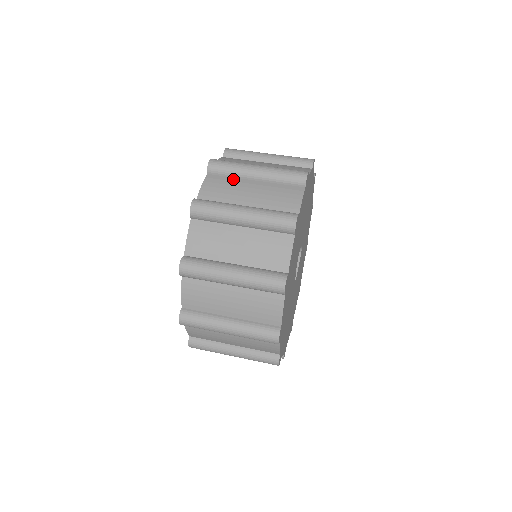
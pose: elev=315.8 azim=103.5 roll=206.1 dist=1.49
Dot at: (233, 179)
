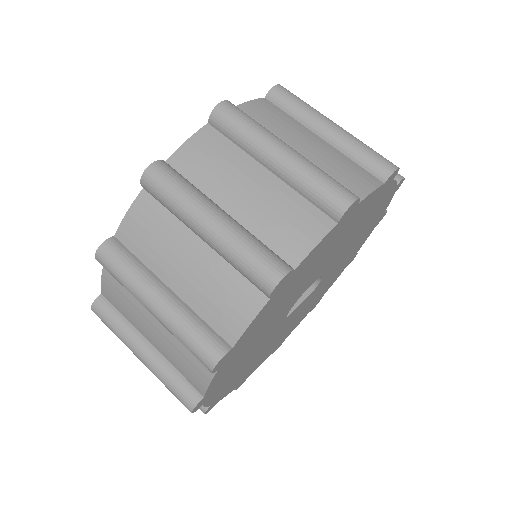
Dot at: (294, 120)
